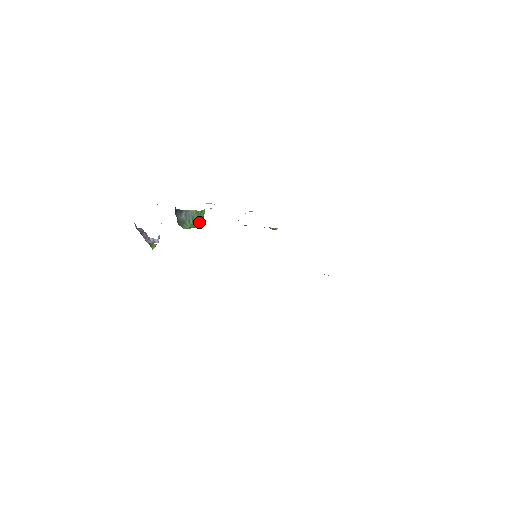
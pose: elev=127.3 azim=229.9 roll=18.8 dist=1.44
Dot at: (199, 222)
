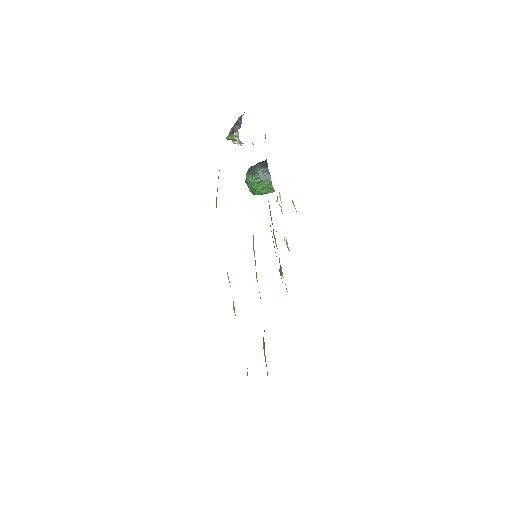
Dot at: (259, 190)
